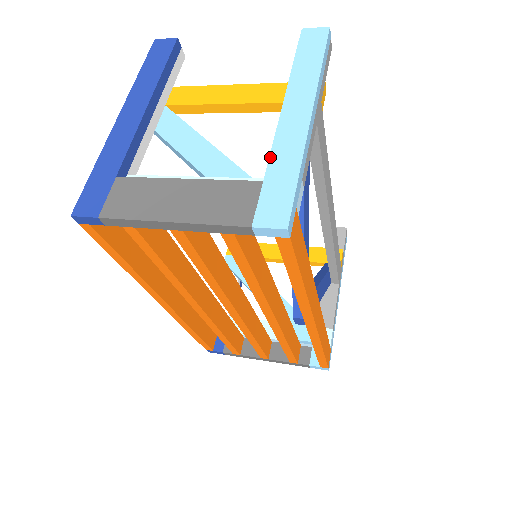
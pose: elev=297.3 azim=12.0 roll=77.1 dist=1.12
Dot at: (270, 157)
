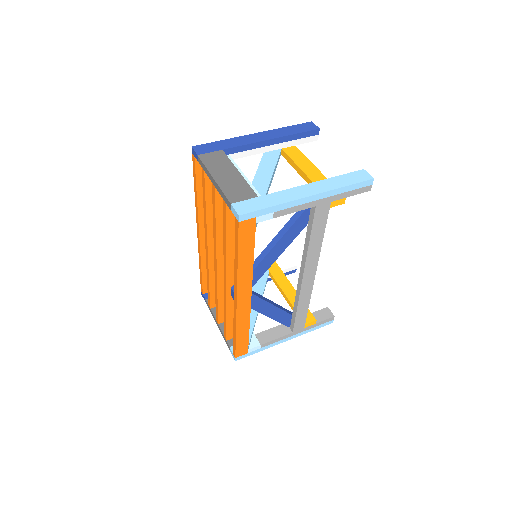
Dot at: (273, 193)
